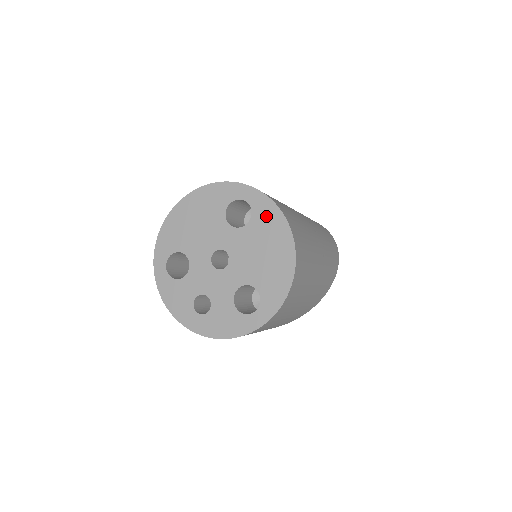
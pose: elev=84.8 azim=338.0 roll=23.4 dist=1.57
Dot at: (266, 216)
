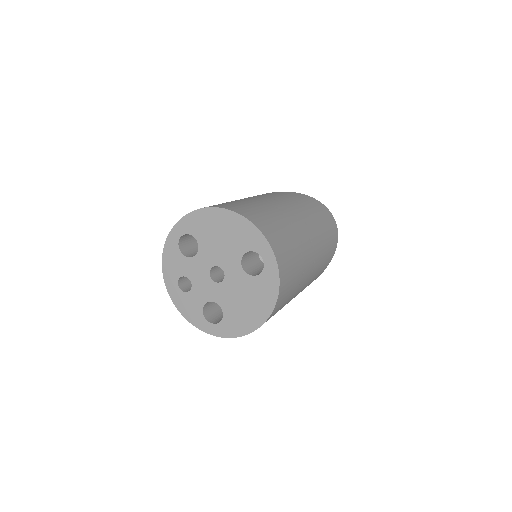
Dot at: (267, 286)
